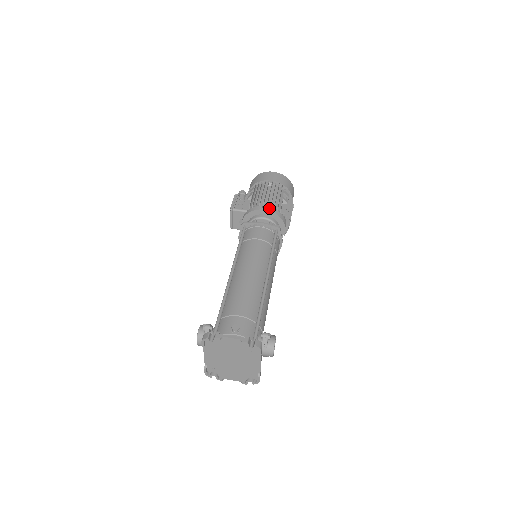
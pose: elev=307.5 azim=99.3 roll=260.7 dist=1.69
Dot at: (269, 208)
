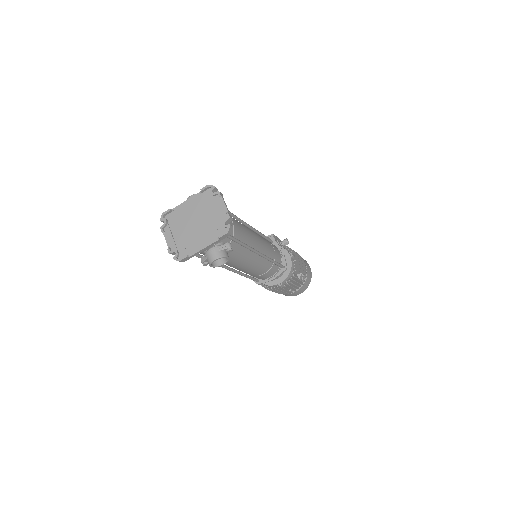
Dot at: (293, 260)
